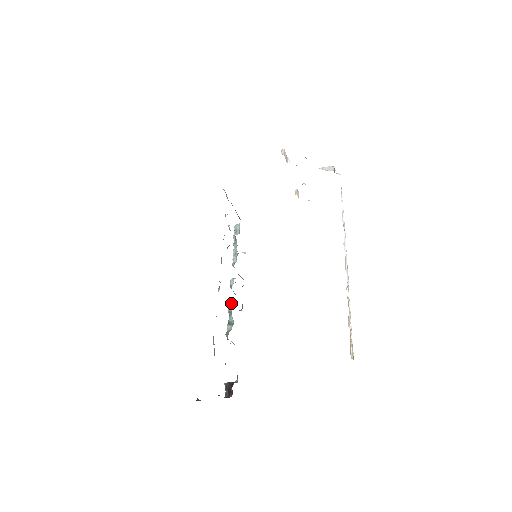
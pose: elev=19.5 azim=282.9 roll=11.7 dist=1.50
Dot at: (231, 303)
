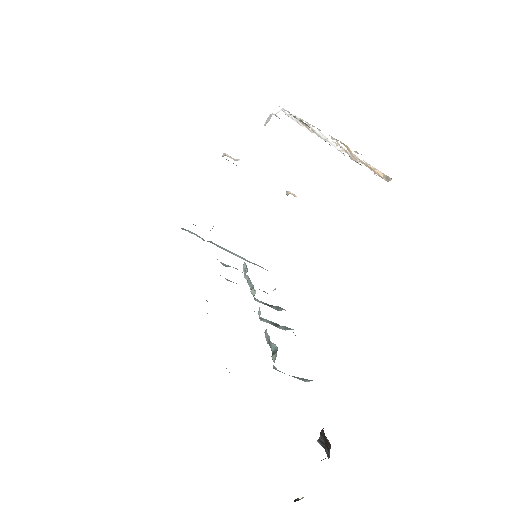
Dot at: (265, 331)
